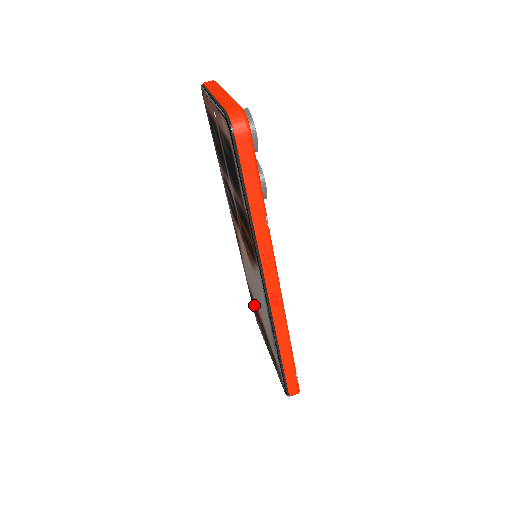
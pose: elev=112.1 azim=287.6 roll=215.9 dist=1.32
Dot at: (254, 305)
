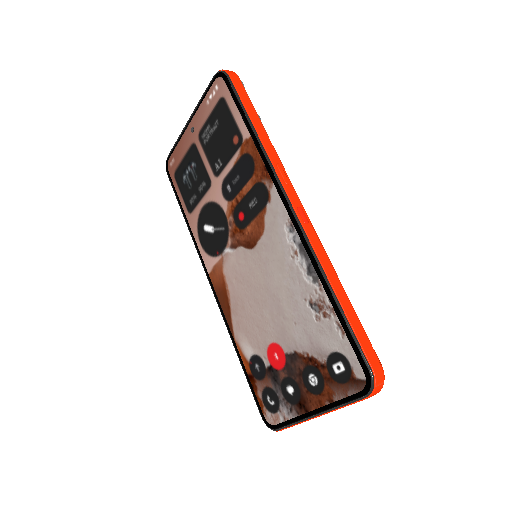
Dot at: (263, 376)
